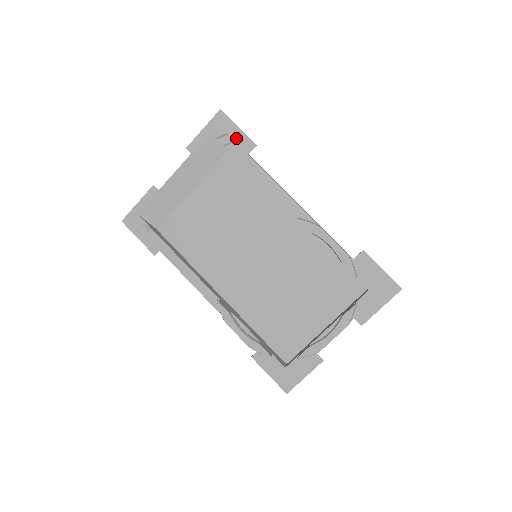
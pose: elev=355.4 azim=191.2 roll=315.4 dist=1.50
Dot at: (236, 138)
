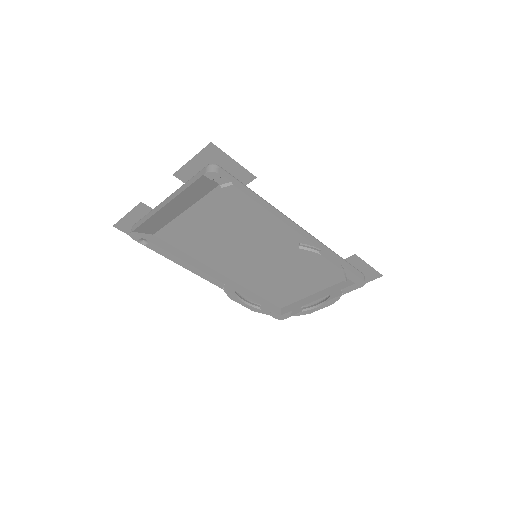
Dot at: (232, 170)
